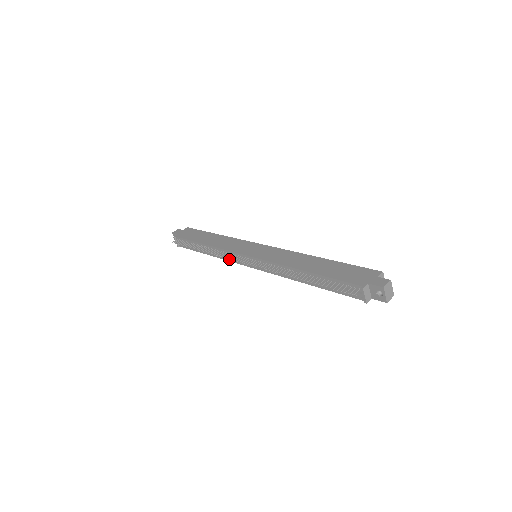
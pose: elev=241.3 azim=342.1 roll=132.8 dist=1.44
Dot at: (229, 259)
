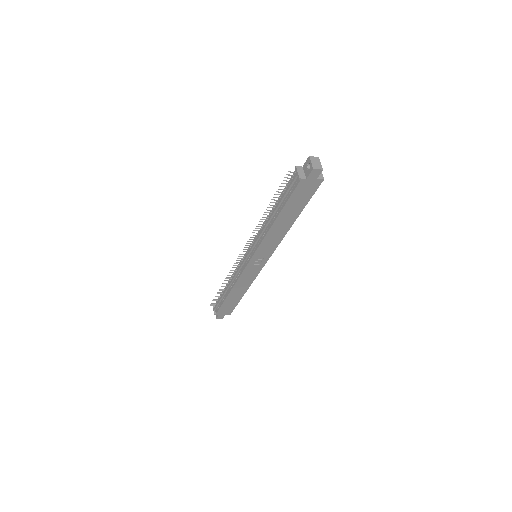
Dot at: (239, 275)
